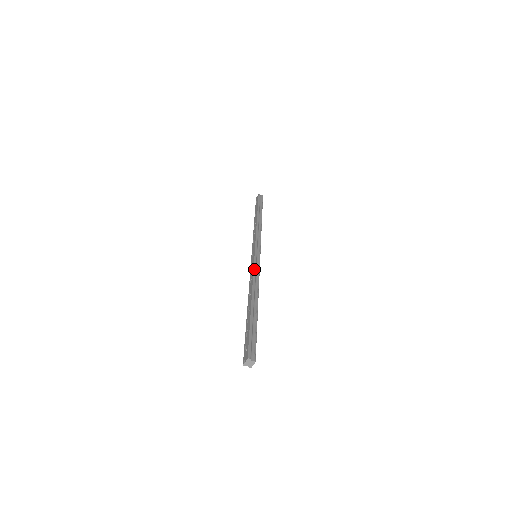
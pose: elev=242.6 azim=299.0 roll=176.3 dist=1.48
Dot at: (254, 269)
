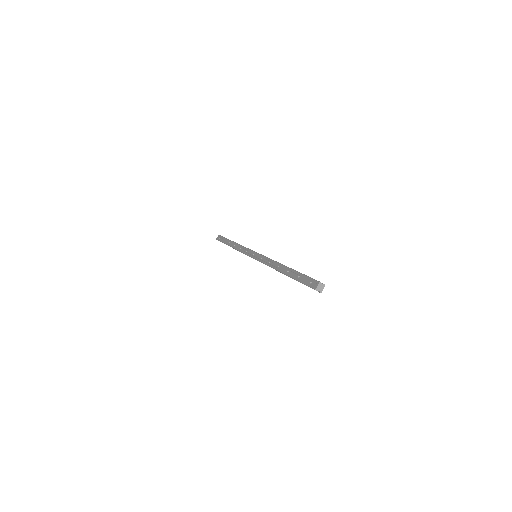
Dot at: (266, 257)
